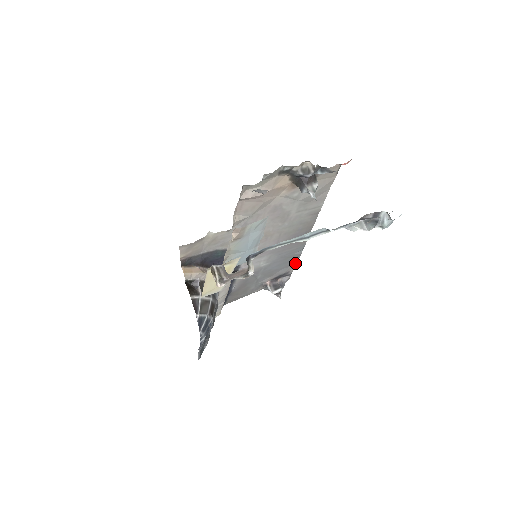
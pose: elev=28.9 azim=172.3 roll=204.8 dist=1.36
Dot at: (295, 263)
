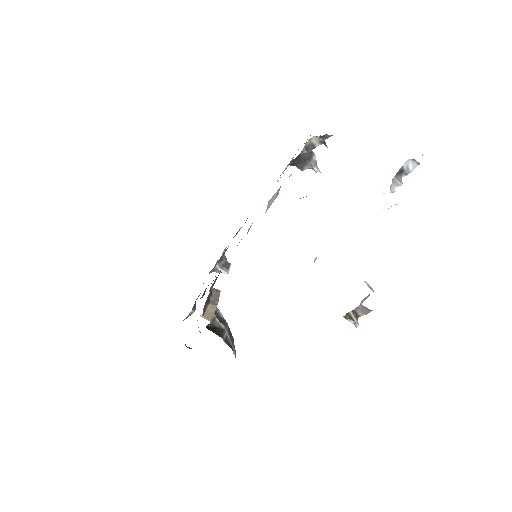
Dot at: (237, 233)
